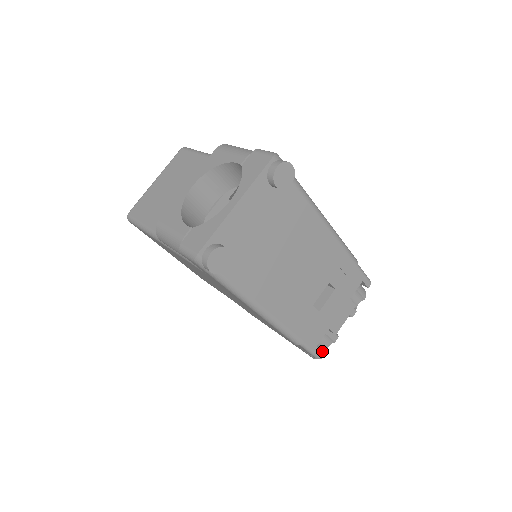
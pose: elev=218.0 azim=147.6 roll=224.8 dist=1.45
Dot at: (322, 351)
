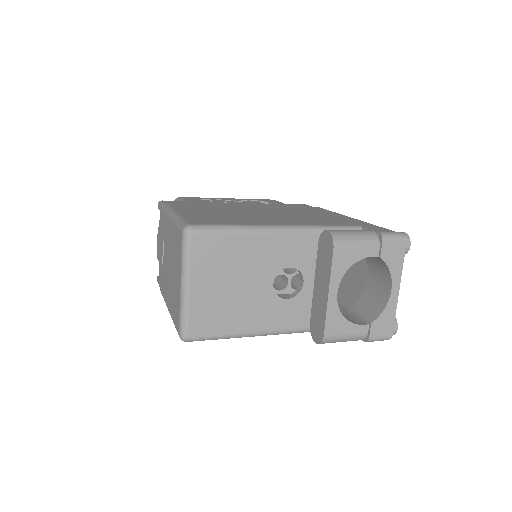
Dot at: occluded
